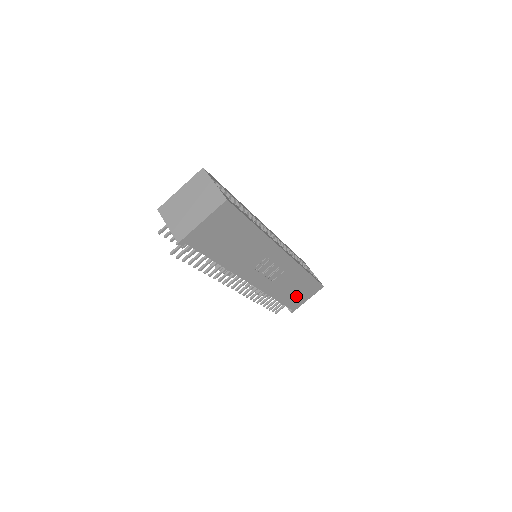
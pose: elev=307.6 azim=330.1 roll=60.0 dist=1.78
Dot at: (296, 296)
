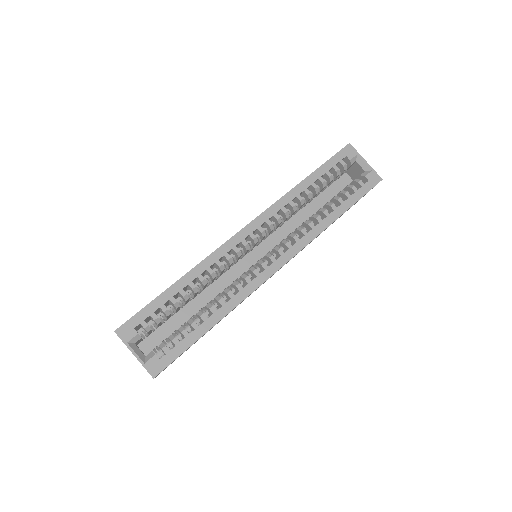
Dot at: occluded
